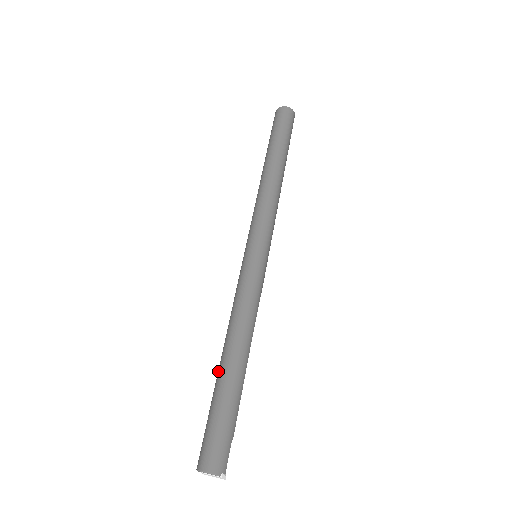
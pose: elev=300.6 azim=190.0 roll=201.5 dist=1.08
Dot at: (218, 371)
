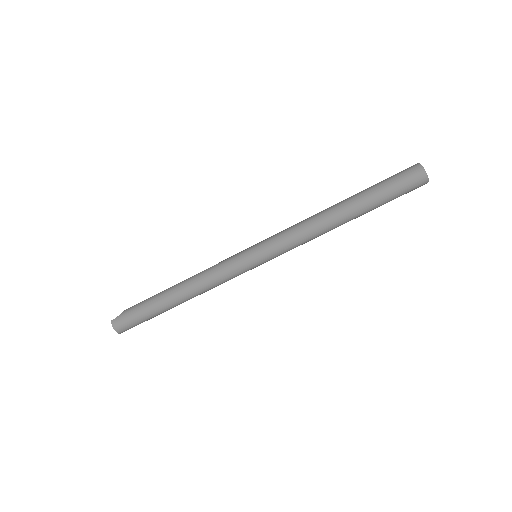
Dot at: (165, 300)
